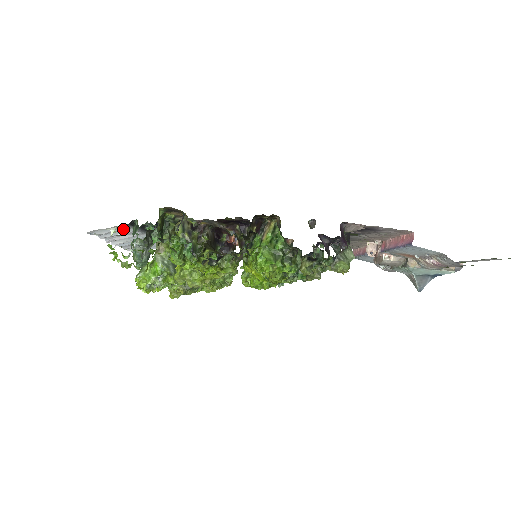
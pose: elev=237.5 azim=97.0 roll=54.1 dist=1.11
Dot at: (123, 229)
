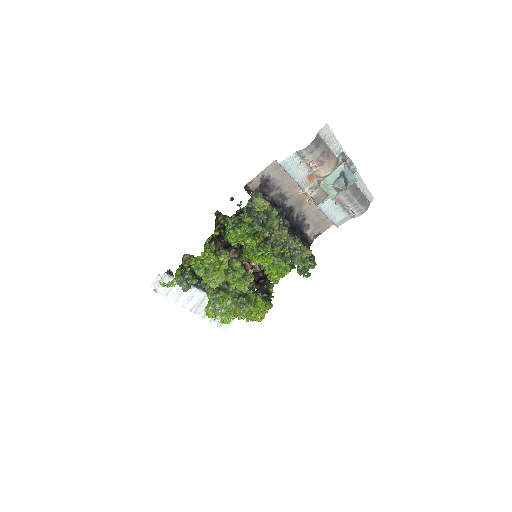
Dot at: (169, 280)
